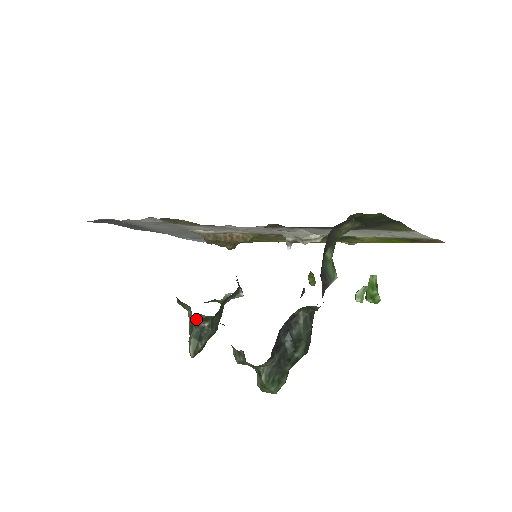
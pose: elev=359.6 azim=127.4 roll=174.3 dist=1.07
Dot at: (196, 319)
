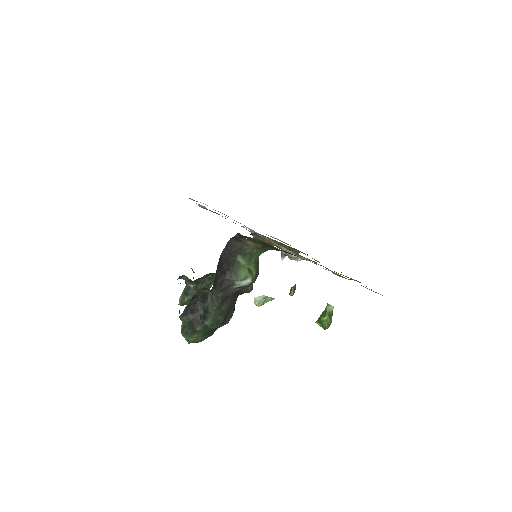
Dot at: (185, 279)
